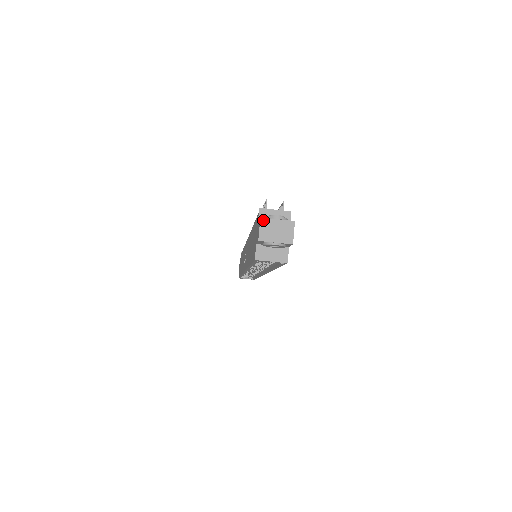
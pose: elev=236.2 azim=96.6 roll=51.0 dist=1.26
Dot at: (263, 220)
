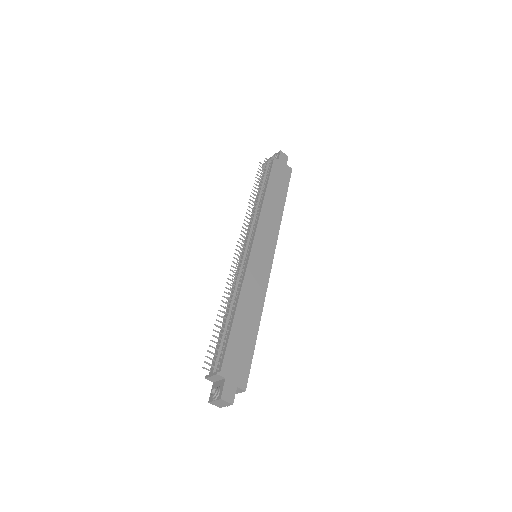
Dot at: (210, 403)
